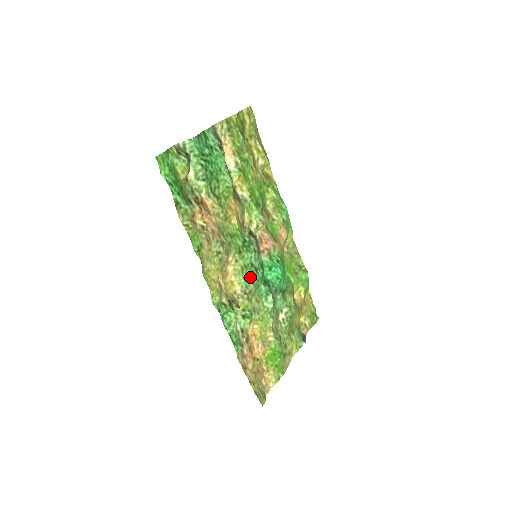
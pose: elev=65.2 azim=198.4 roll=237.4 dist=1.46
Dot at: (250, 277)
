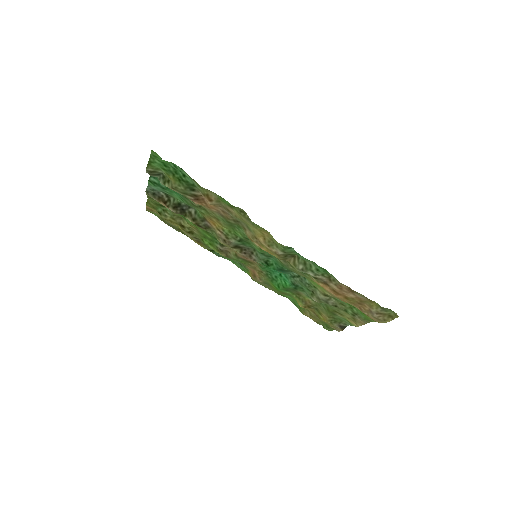
Dot at: (272, 255)
